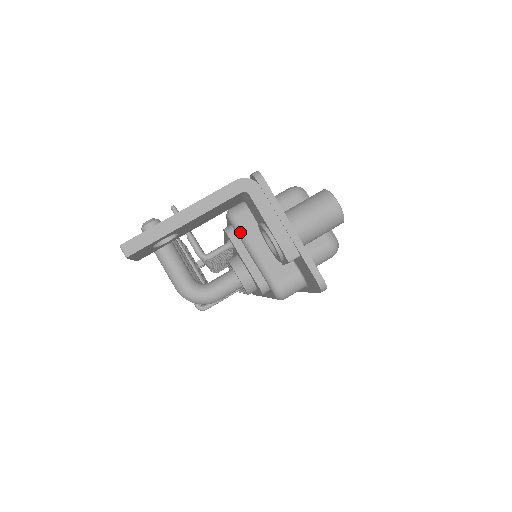
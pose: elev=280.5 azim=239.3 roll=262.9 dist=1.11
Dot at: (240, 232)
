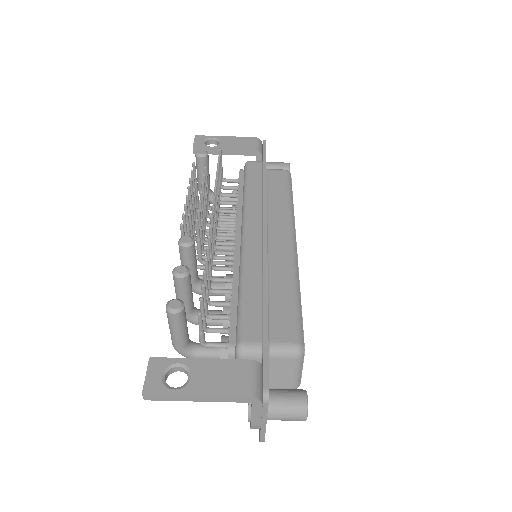
Dot at: occluded
